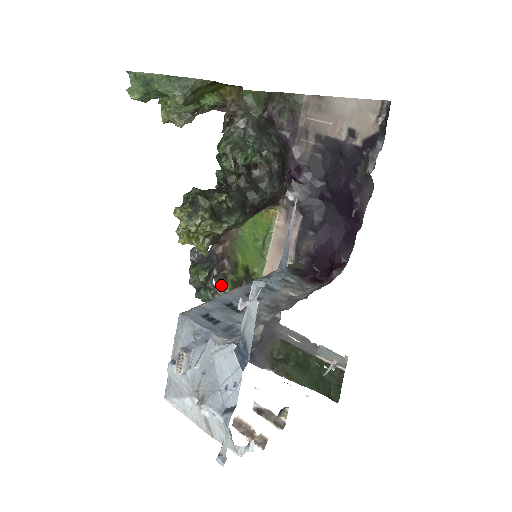
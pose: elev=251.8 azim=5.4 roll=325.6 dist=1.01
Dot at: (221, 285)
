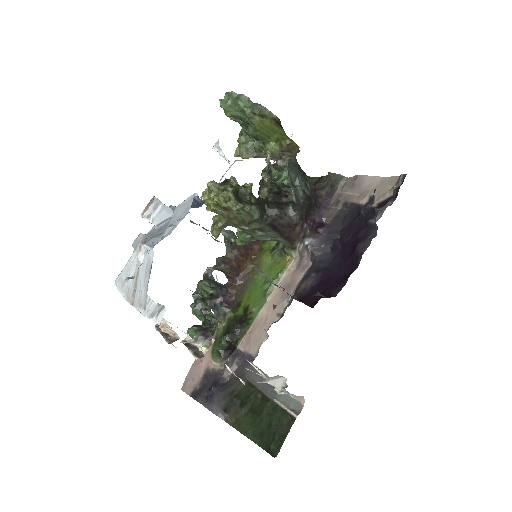
Dot at: (218, 322)
